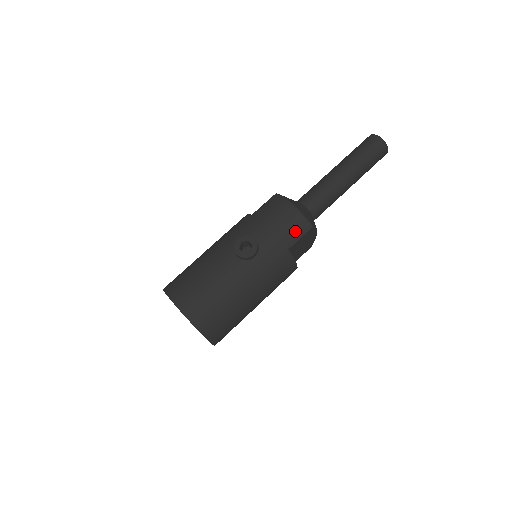
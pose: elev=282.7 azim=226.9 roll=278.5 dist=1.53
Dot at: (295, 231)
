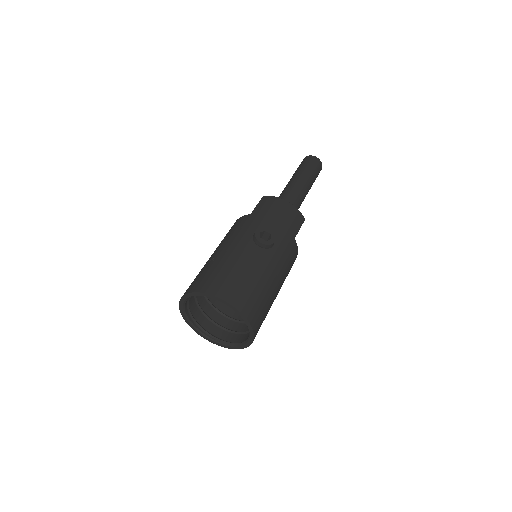
Dot at: (296, 222)
